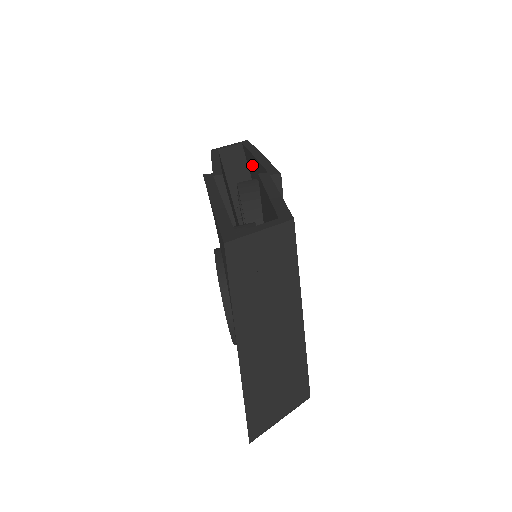
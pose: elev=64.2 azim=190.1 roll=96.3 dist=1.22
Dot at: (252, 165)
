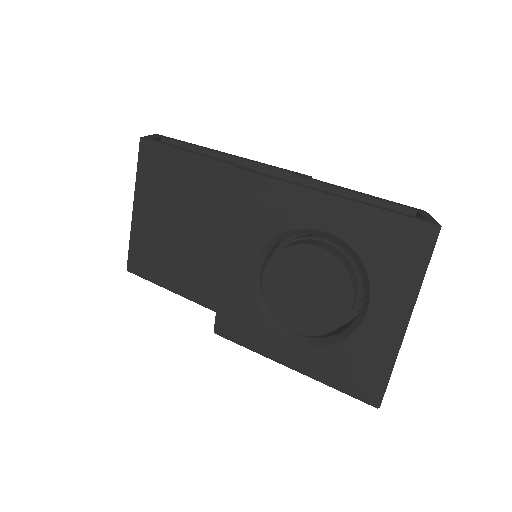
Dot at: occluded
